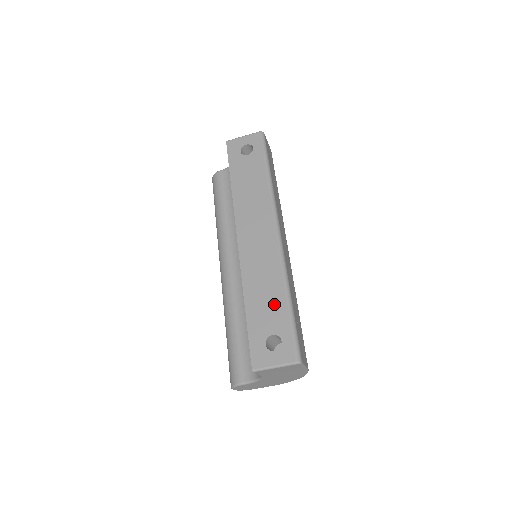
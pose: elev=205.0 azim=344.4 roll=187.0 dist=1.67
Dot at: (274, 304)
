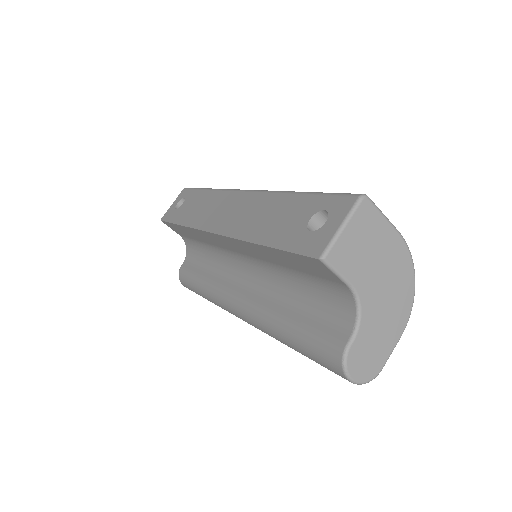
Dot at: (287, 209)
